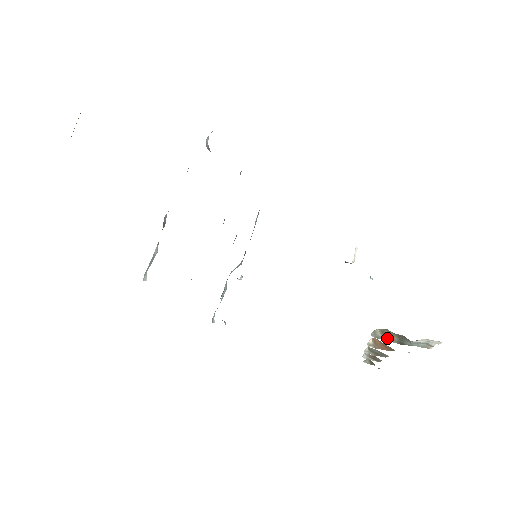
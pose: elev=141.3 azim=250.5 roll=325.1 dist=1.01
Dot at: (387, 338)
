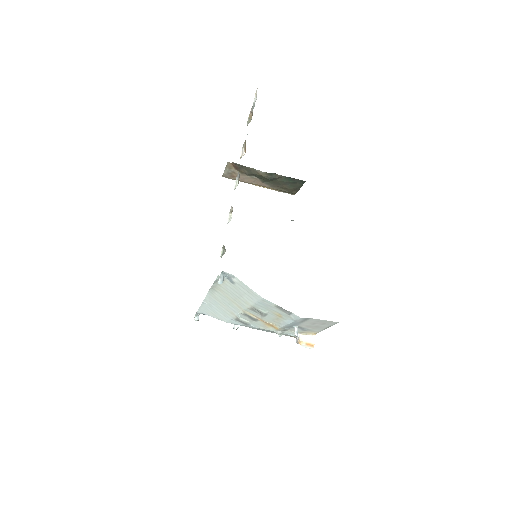
Dot at: occluded
